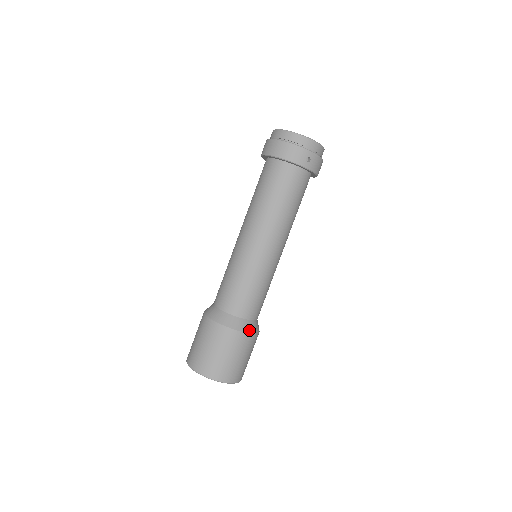
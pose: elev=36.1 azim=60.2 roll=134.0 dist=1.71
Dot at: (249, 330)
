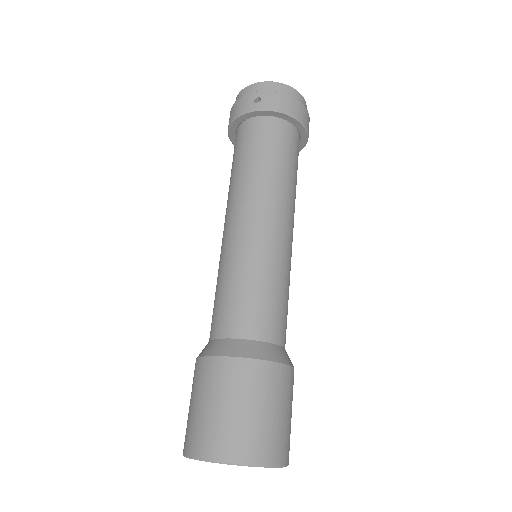
Dot at: (241, 353)
